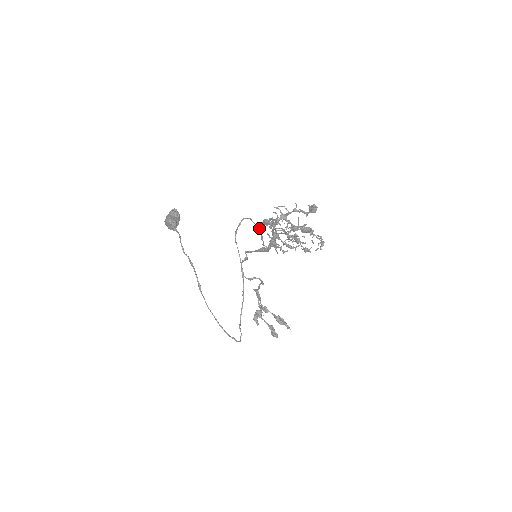
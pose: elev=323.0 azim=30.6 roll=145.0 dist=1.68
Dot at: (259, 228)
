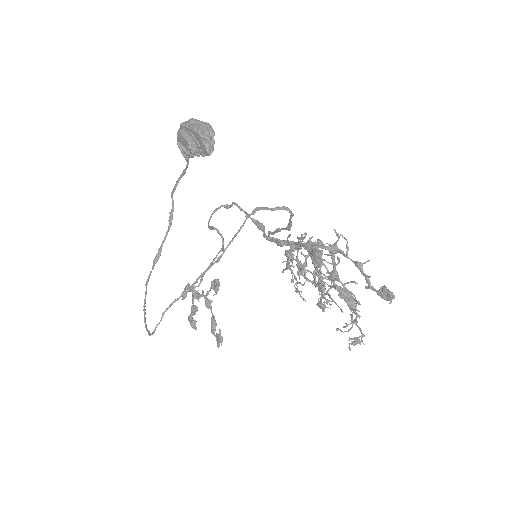
Dot at: (290, 227)
